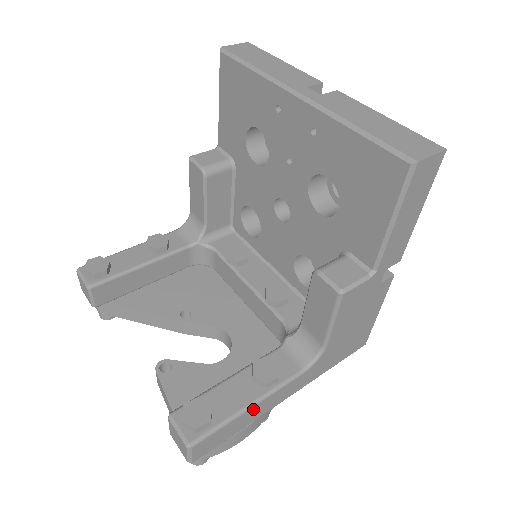
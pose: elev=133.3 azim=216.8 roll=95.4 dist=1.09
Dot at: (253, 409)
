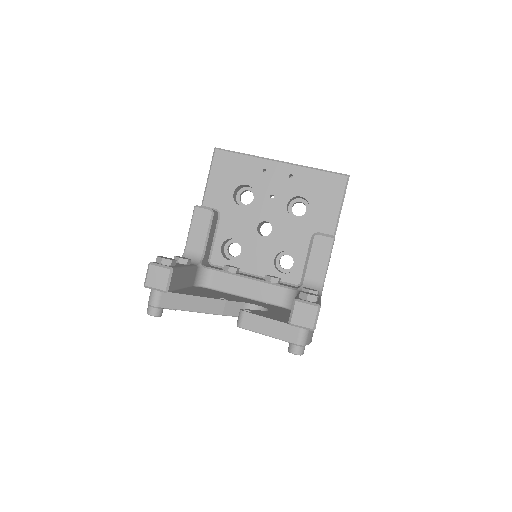
Dot at: occluded
